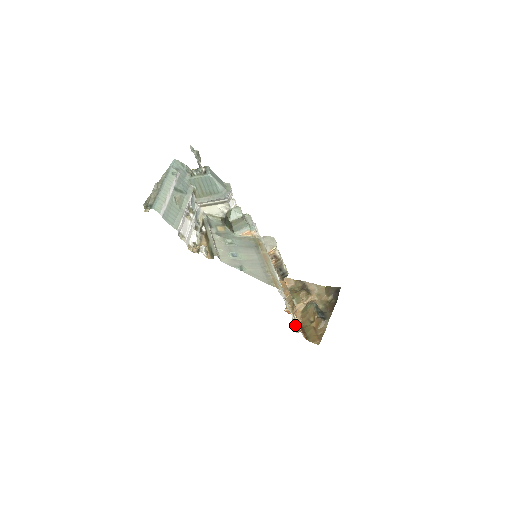
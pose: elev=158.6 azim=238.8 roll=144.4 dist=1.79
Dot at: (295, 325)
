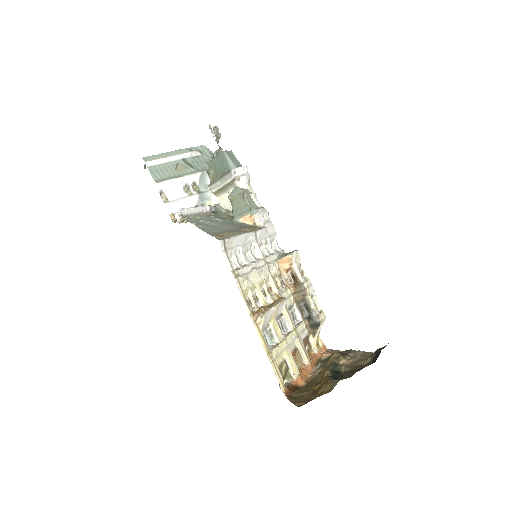
Dot at: (288, 381)
